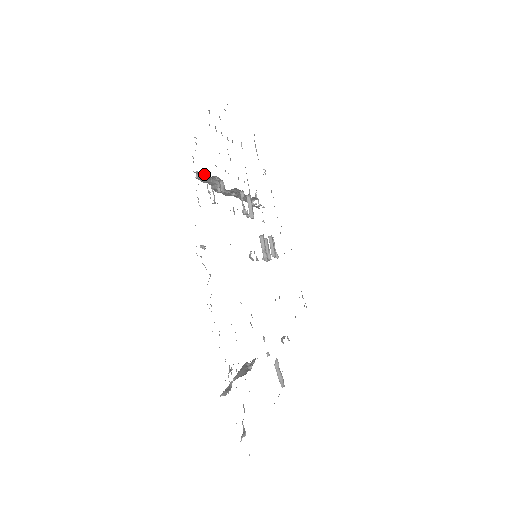
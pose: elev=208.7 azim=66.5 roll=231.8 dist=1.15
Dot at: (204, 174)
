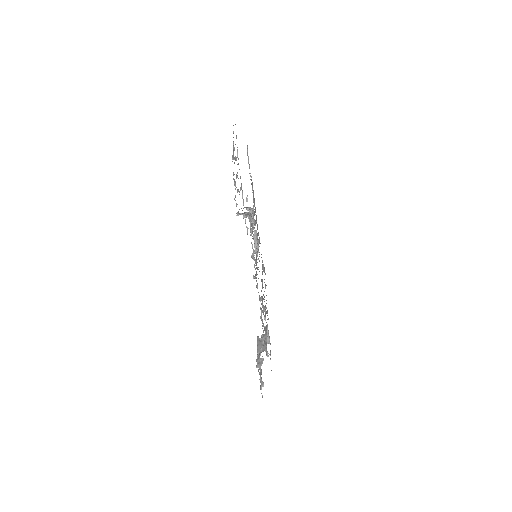
Dot at: (245, 215)
